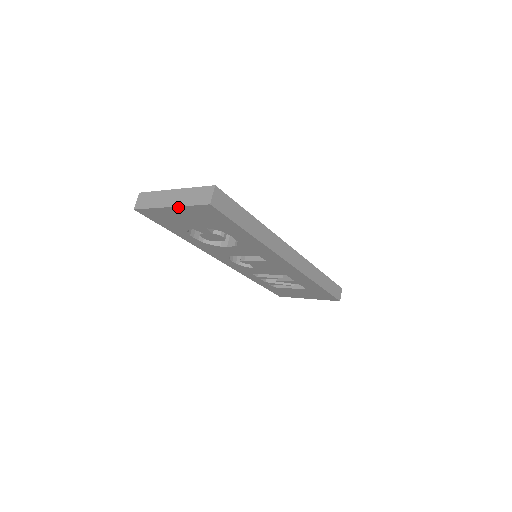
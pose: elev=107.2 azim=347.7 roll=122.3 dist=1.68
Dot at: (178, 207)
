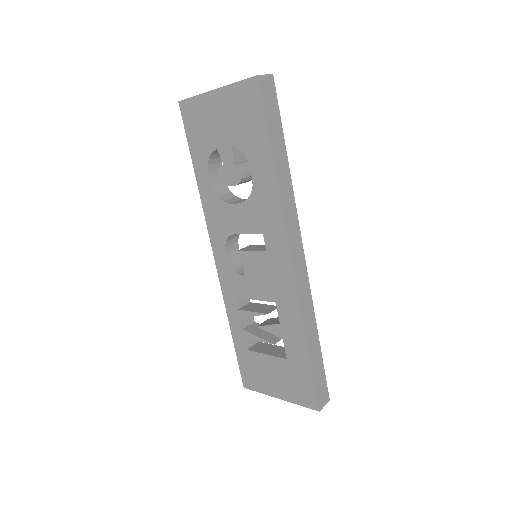
Dot at: (223, 88)
